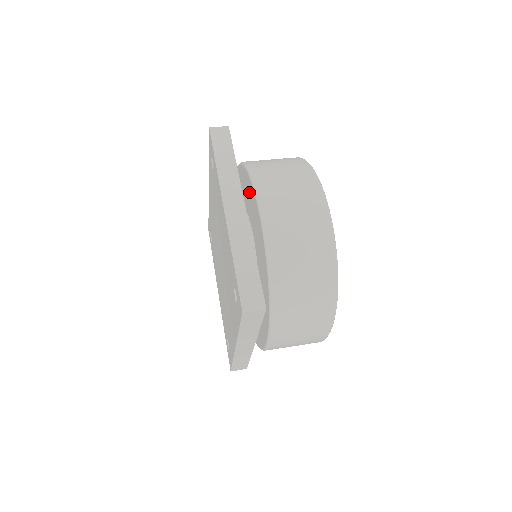
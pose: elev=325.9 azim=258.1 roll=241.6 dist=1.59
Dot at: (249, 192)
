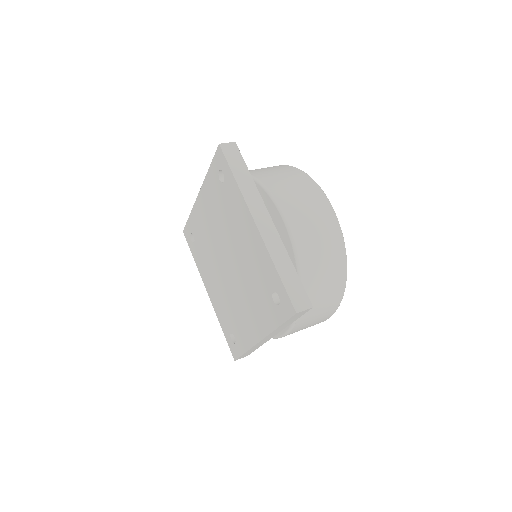
Dot at: occluded
